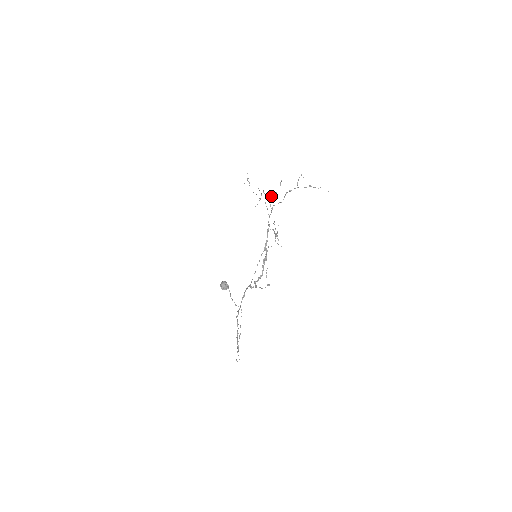
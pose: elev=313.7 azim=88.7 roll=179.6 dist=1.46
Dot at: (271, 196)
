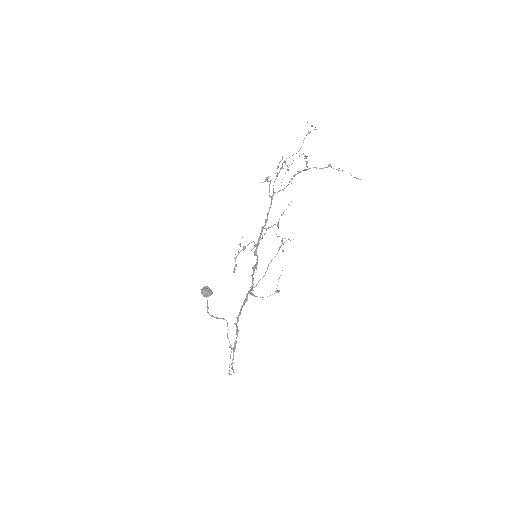
Dot at: occluded
